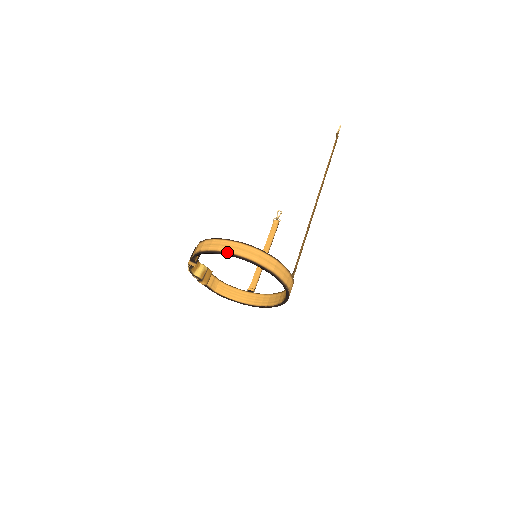
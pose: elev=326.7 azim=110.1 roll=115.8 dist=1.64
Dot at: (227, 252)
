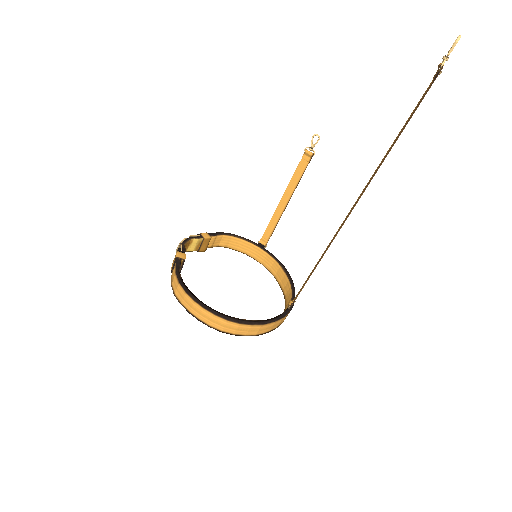
Dot at: (200, 320)
